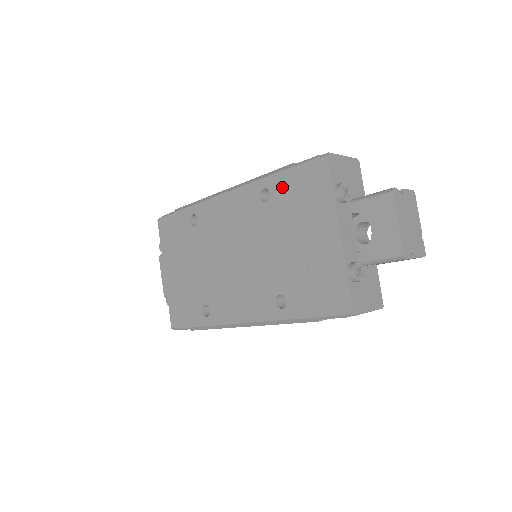
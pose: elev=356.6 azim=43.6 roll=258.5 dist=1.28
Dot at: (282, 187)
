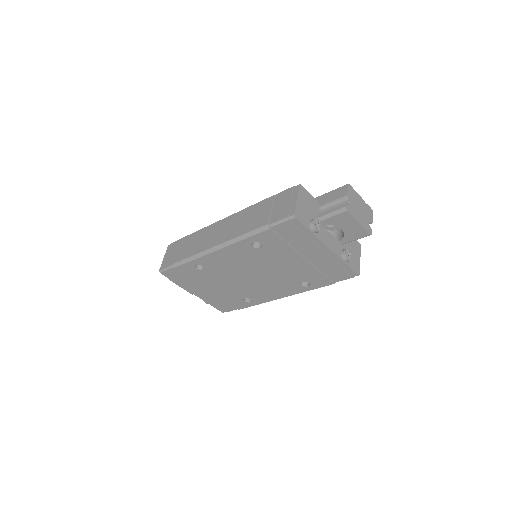
Dot at: (269, 239)
